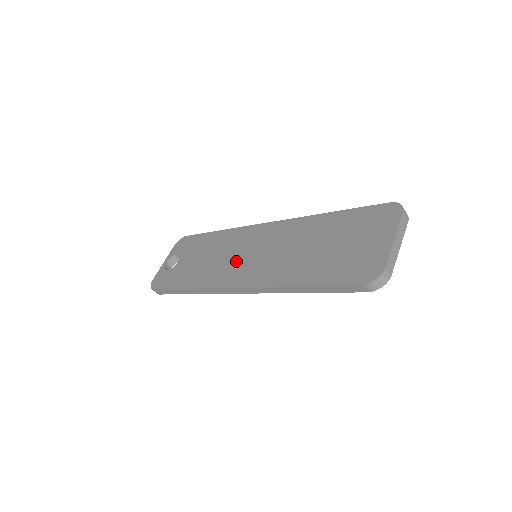
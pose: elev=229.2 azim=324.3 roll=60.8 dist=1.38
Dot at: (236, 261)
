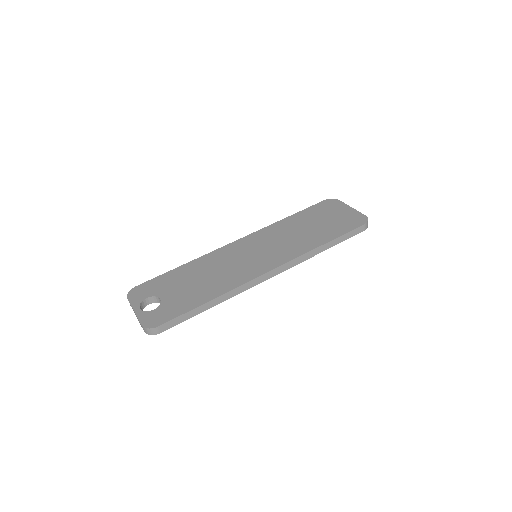
Dot at: (245, 263)
